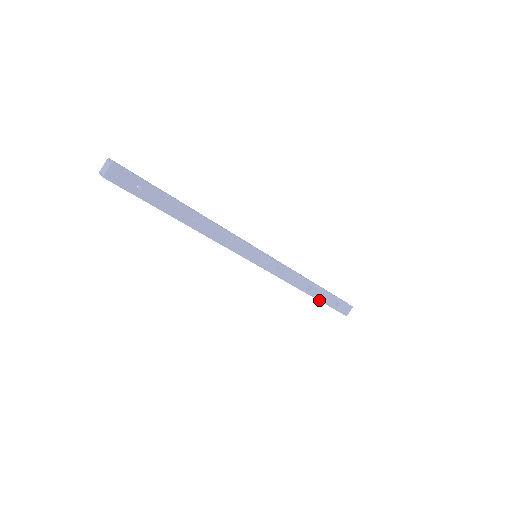
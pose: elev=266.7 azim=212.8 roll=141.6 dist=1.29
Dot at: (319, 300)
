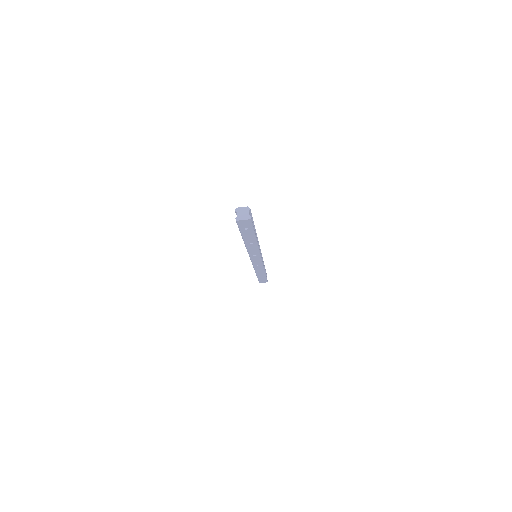
Dot at: (257, 276)
